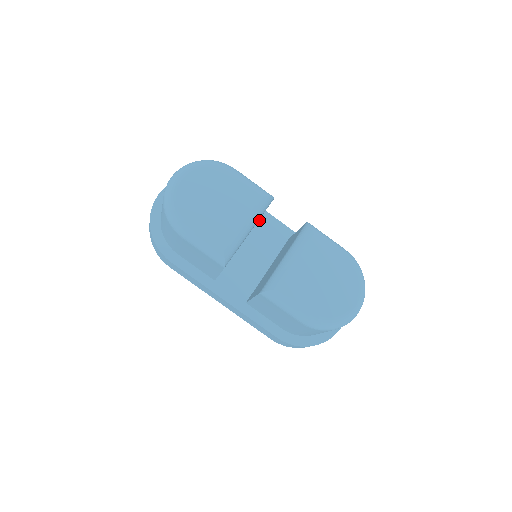
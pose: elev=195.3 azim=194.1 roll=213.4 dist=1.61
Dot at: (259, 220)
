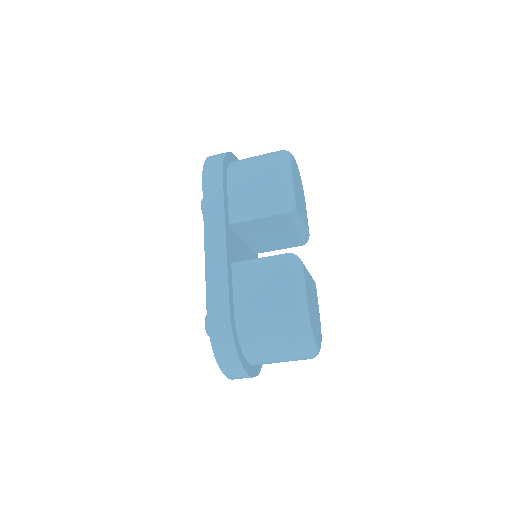
Dot at: (255, 254)
